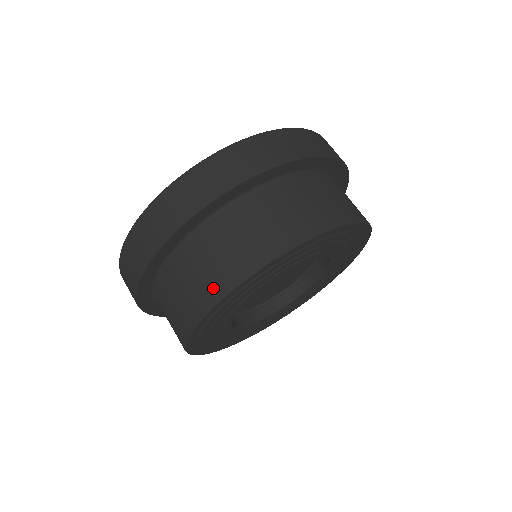
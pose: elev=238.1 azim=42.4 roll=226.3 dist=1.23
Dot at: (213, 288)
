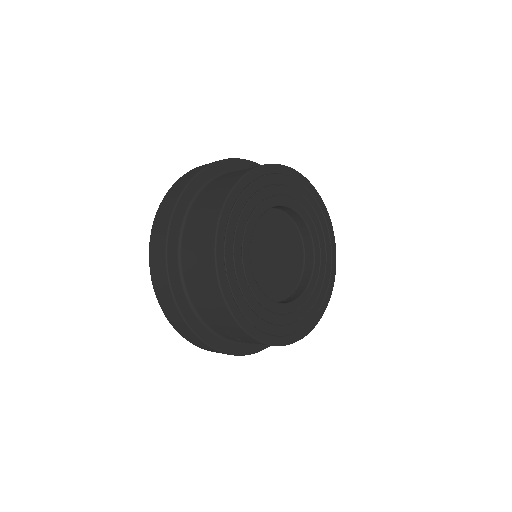
Dot at: (217, 204)
